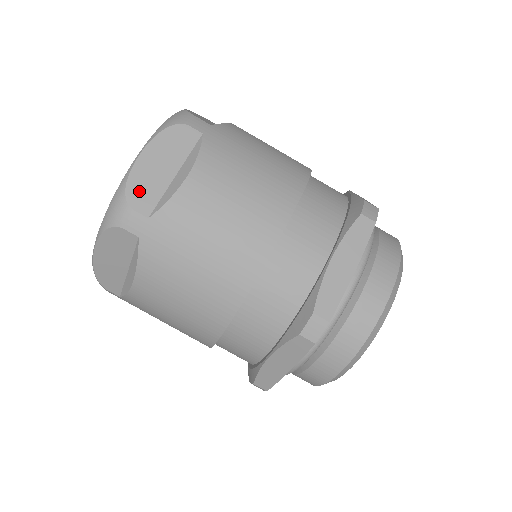
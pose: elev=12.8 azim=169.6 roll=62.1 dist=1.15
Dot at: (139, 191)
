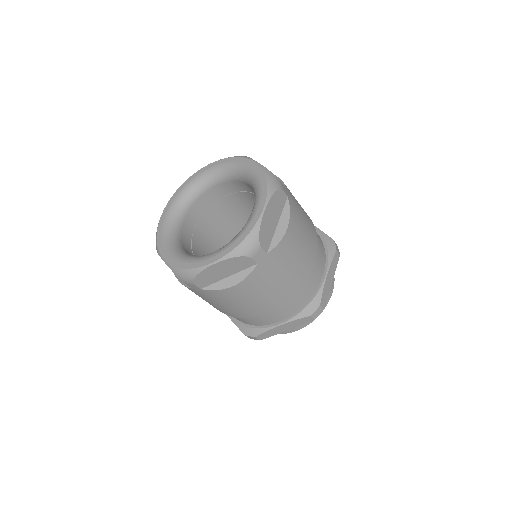
Dot at: (264, 235)
